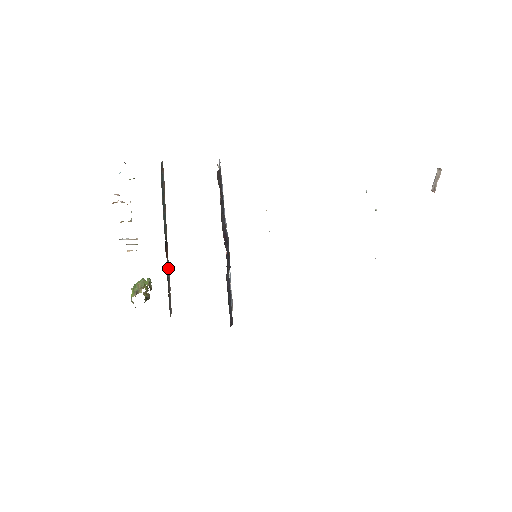
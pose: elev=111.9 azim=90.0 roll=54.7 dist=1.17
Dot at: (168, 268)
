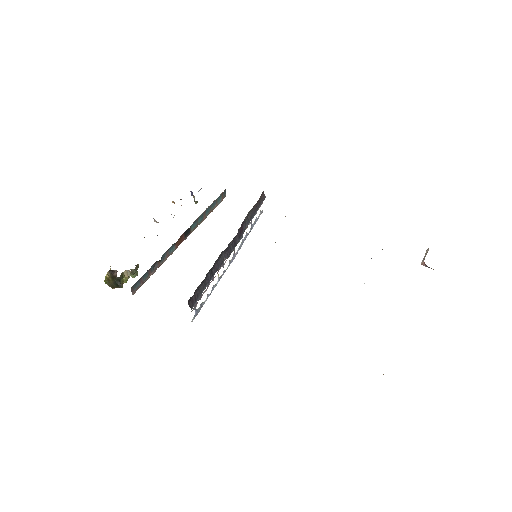
Dot at: (169, 255)
